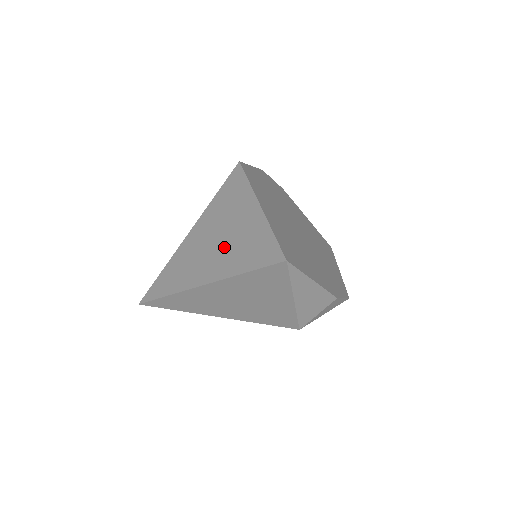
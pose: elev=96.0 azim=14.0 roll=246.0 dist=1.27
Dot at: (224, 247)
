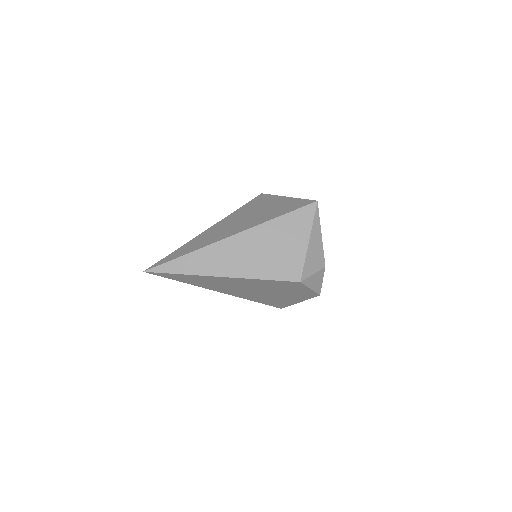
Dot at: (257, 216)
